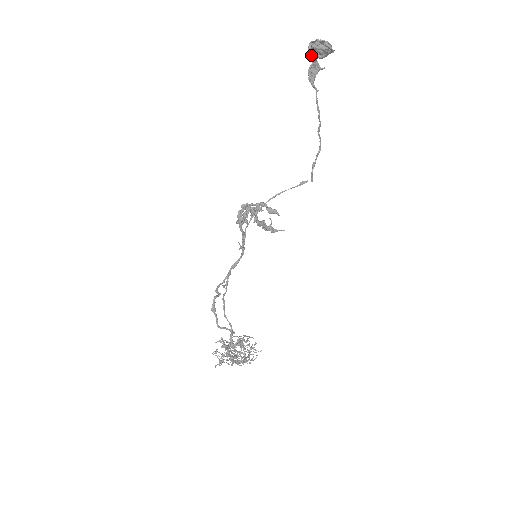
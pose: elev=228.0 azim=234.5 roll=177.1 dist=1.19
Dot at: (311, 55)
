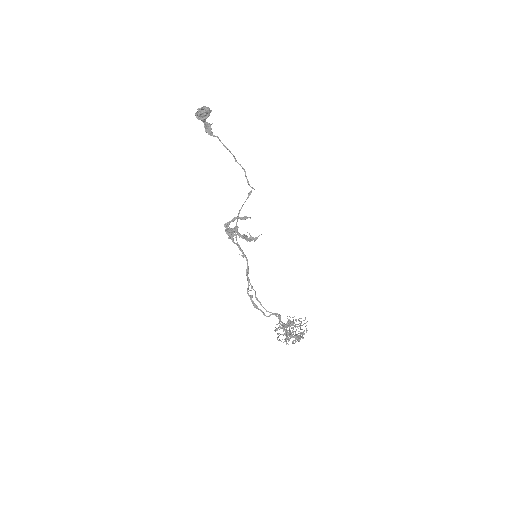
Dot at: (201, 120)
